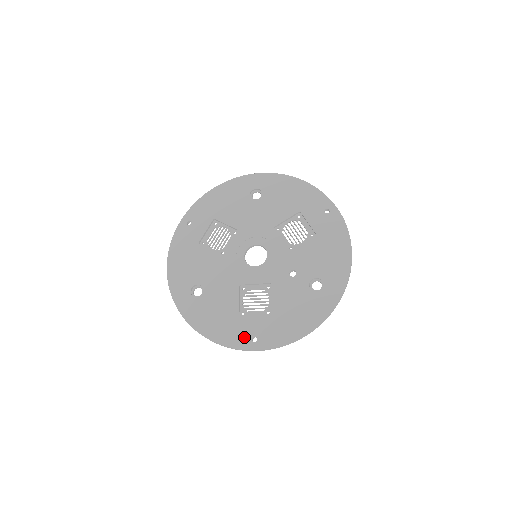
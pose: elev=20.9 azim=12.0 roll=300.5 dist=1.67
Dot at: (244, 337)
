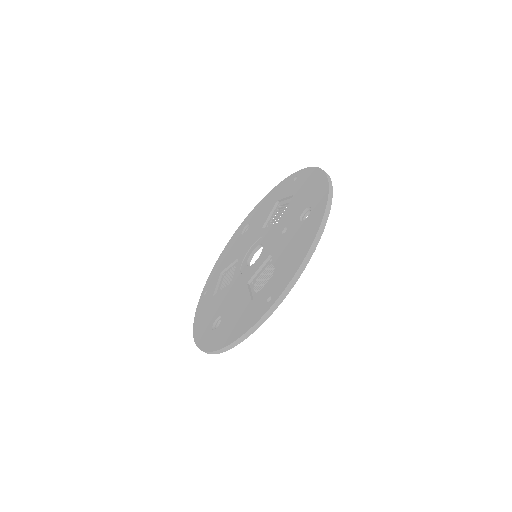
Dot at: (259, 308)
